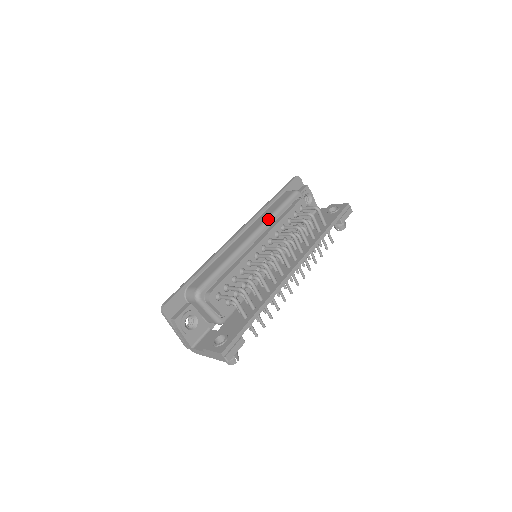
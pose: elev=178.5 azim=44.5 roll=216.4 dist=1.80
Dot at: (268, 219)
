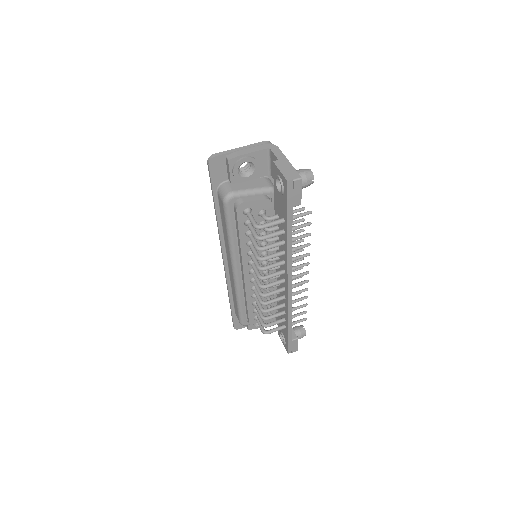
Dot at: (230, 251)
